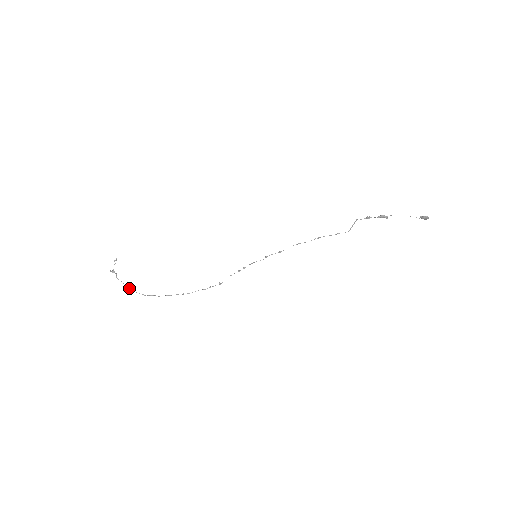
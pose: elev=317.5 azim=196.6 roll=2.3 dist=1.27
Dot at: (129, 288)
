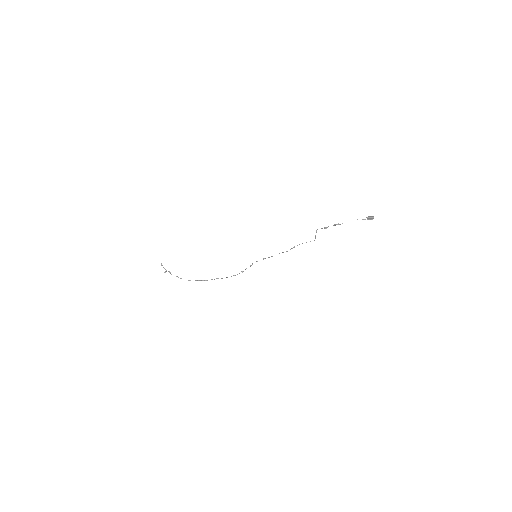
Dot at: occluded
